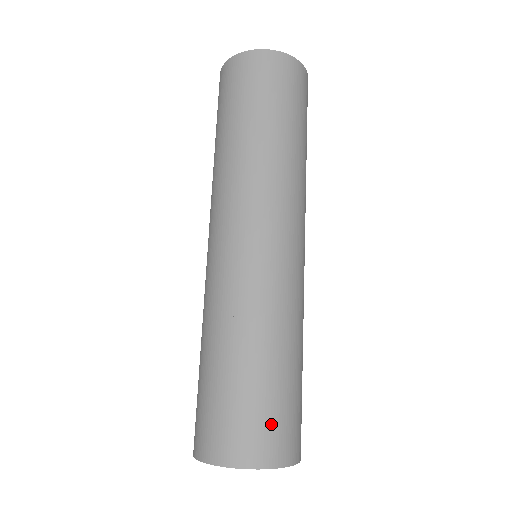
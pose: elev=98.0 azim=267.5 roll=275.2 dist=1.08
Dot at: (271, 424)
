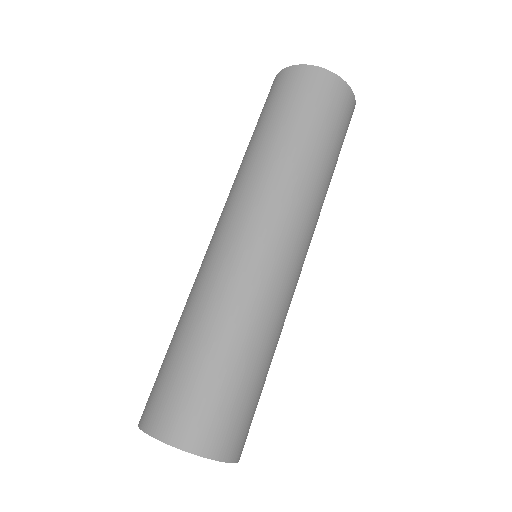
Dot at: (229, 418)
